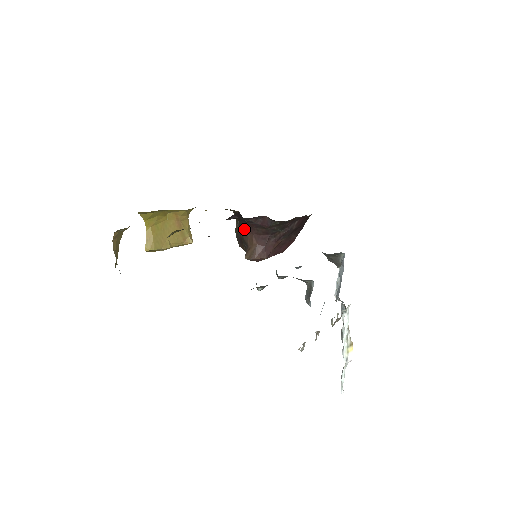
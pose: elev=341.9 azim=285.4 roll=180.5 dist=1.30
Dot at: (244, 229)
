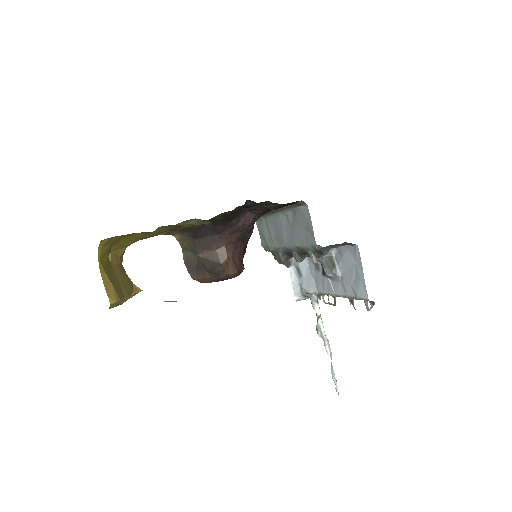
Dot at: (208, 247)
